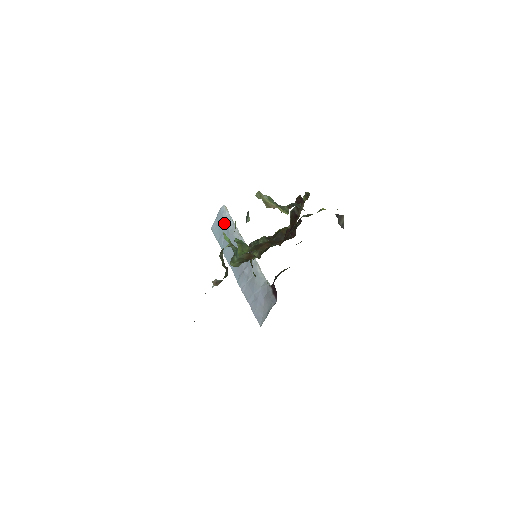
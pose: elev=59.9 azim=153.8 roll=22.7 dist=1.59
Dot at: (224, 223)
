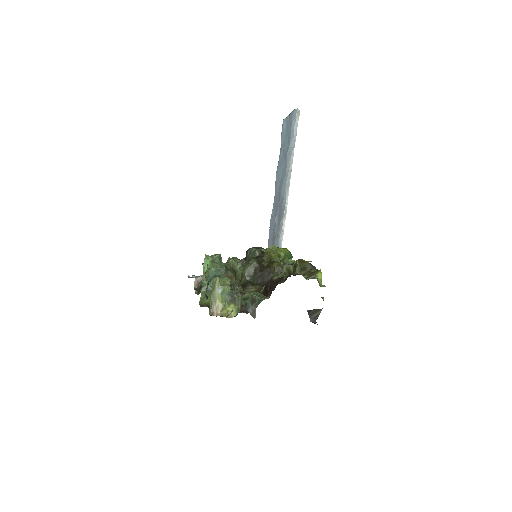
Dot at: (289, 134)
